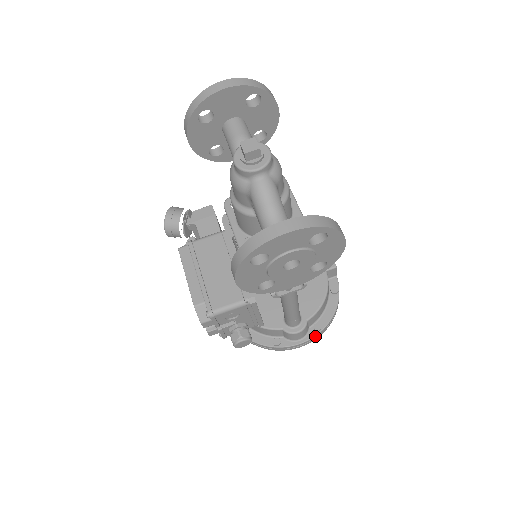
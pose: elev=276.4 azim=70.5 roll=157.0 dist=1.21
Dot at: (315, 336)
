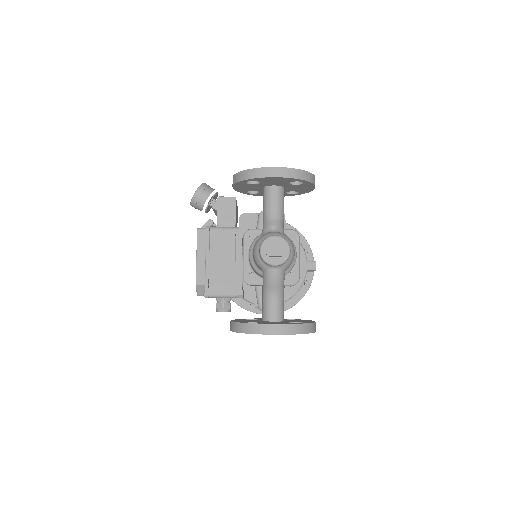
Dot at: occluded
